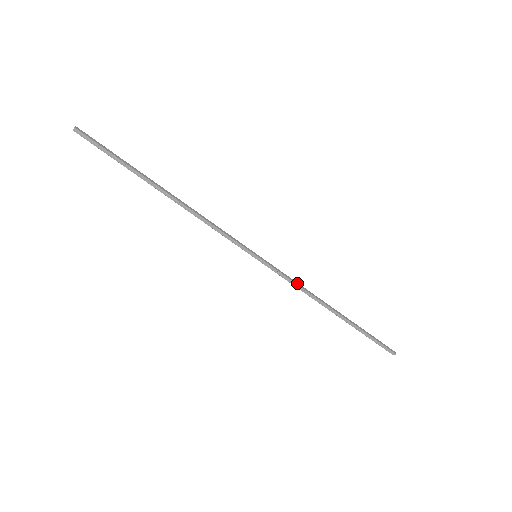
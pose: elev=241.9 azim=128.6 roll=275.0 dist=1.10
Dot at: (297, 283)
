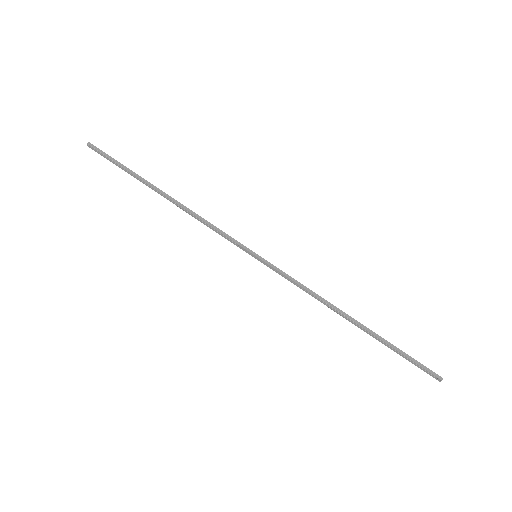
Dot at: (304, 286)
